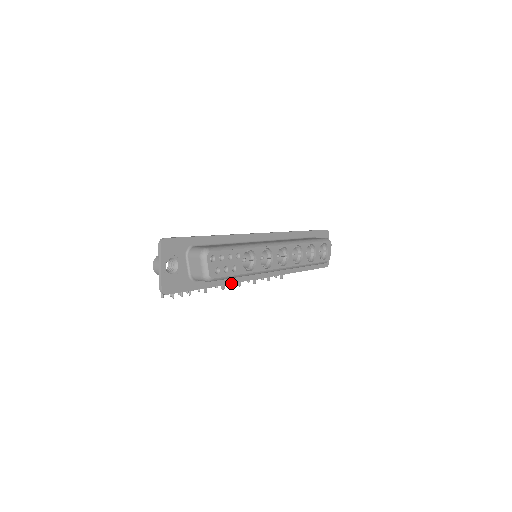
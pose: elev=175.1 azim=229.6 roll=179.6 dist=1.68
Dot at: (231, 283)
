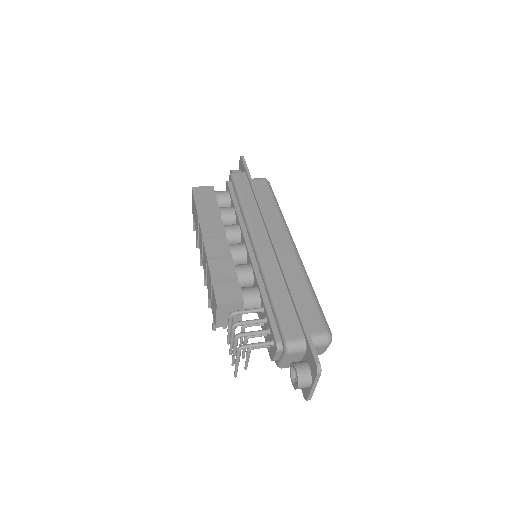
Dot at: occluded
